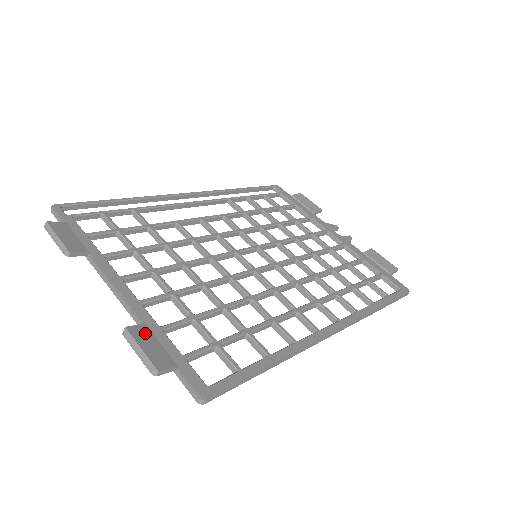
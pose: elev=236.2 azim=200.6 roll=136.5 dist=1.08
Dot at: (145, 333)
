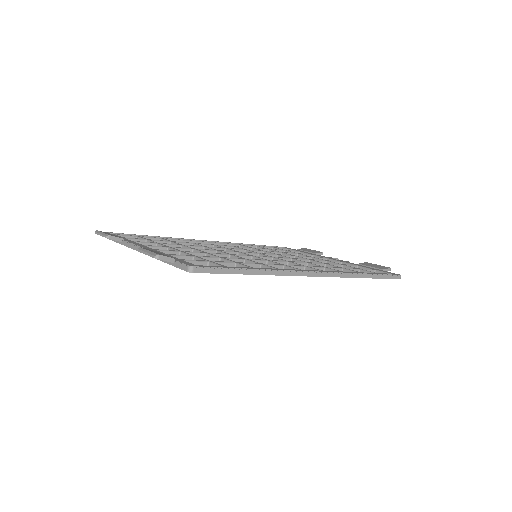
Dot at: (154, 251)
